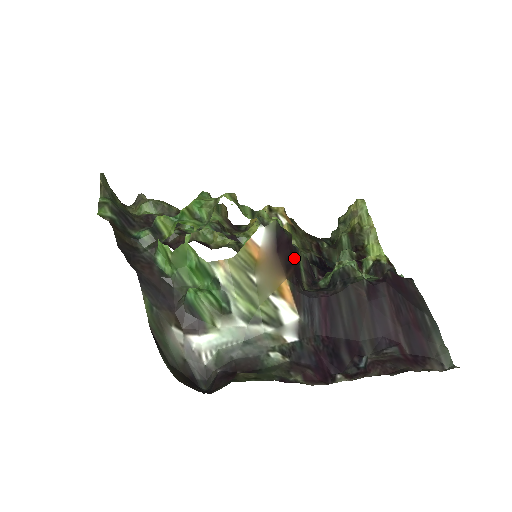
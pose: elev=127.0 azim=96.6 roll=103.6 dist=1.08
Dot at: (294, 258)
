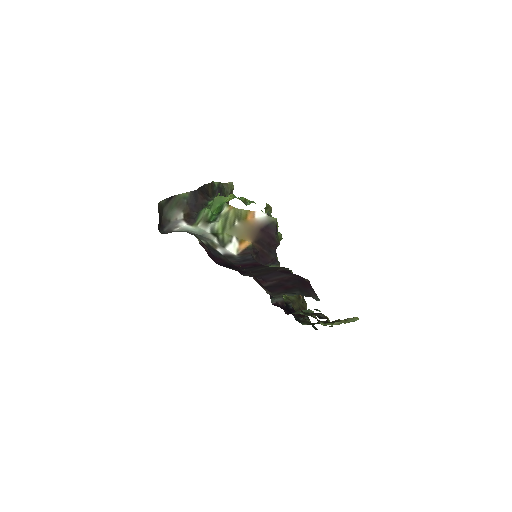
Dot at: (269, 251)
